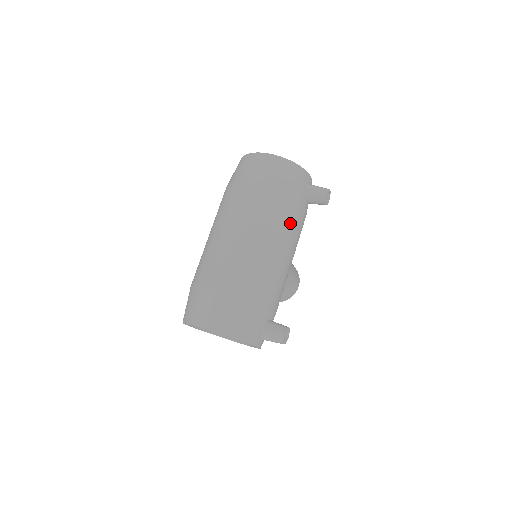
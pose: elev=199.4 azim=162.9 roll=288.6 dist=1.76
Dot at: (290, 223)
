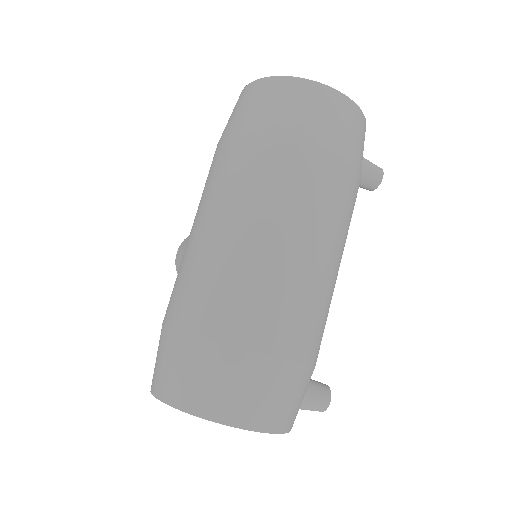
Dot at: occluded
